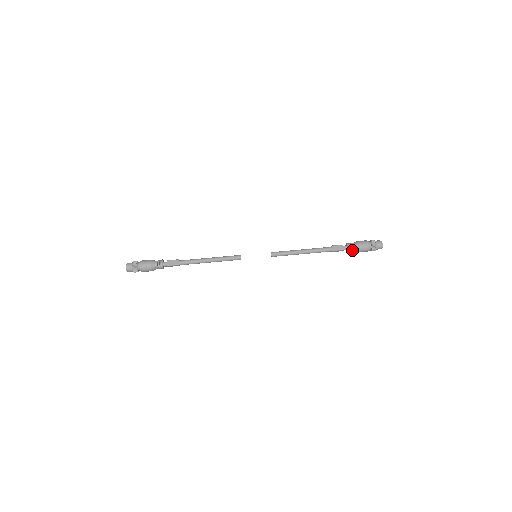
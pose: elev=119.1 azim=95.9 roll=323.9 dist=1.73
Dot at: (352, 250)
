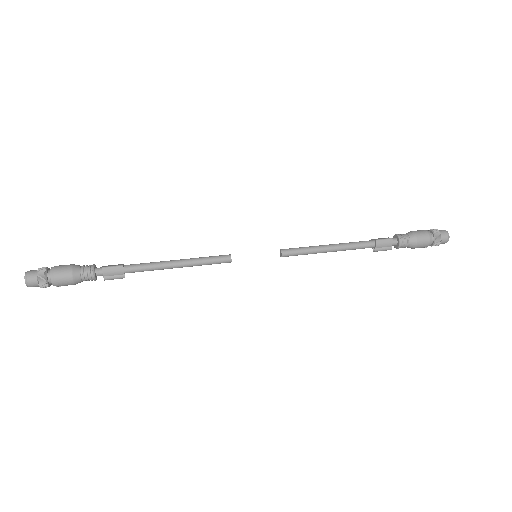
Dot at: (405, 239)
